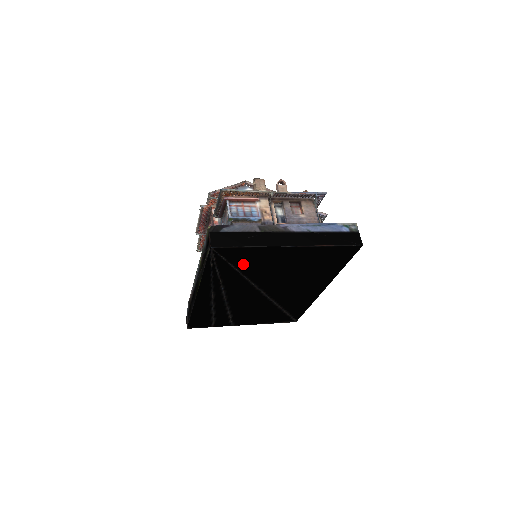
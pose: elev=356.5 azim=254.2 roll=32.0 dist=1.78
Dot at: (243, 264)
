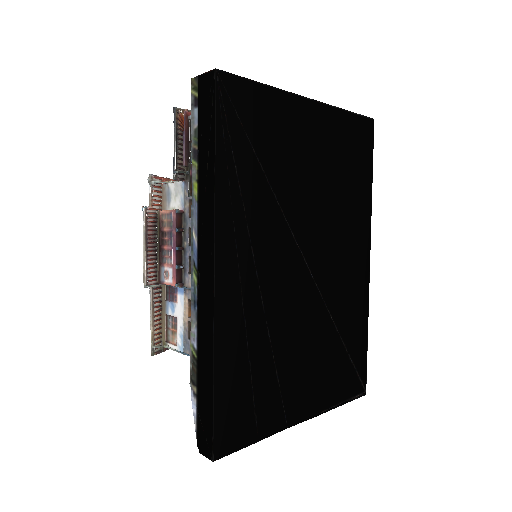
Dot at: (265, 145)
